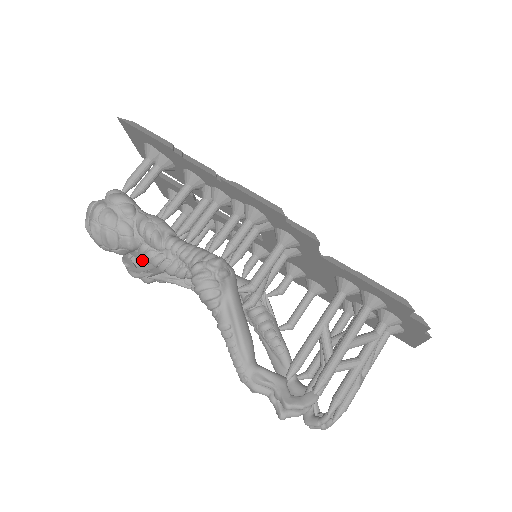
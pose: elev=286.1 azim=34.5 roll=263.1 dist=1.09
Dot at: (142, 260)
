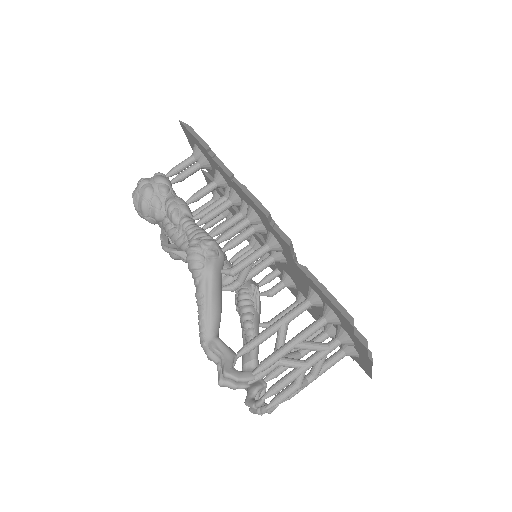
Dot at: (164, 232)
